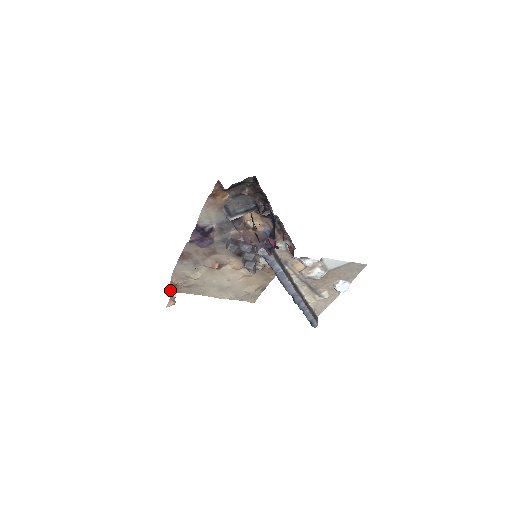
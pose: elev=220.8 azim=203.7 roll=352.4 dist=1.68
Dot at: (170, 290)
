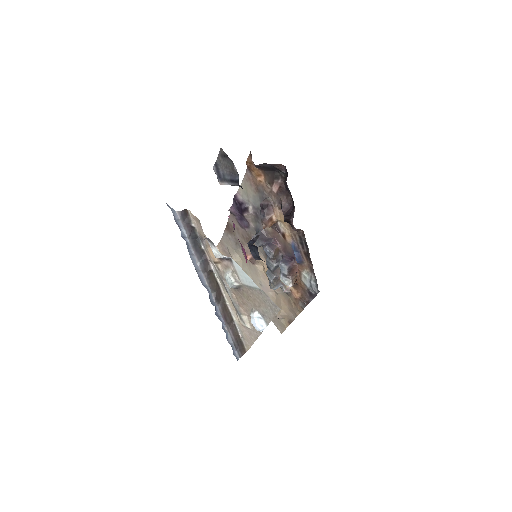
Dot at: occluded
